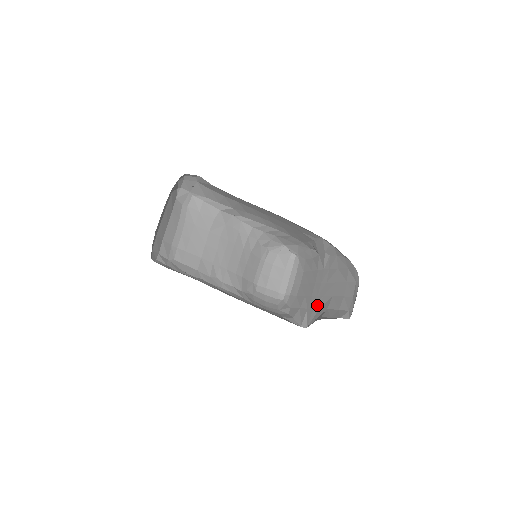
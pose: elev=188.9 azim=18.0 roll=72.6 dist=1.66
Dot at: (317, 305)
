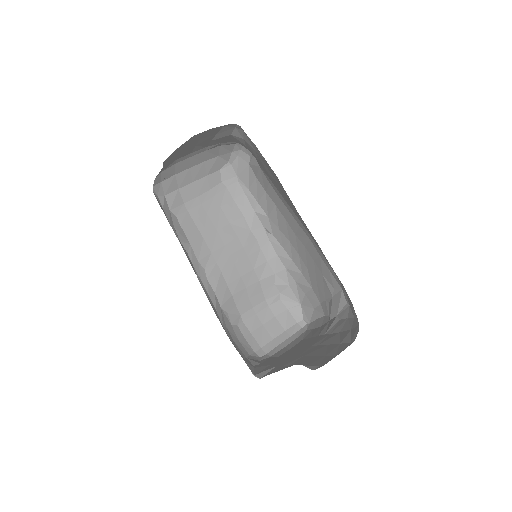
Dot at: (290, 362)
